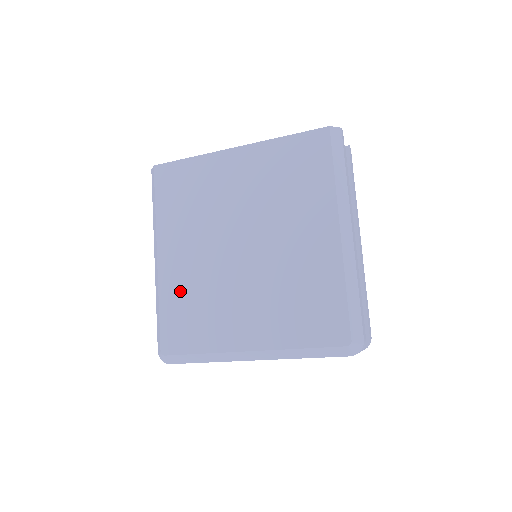
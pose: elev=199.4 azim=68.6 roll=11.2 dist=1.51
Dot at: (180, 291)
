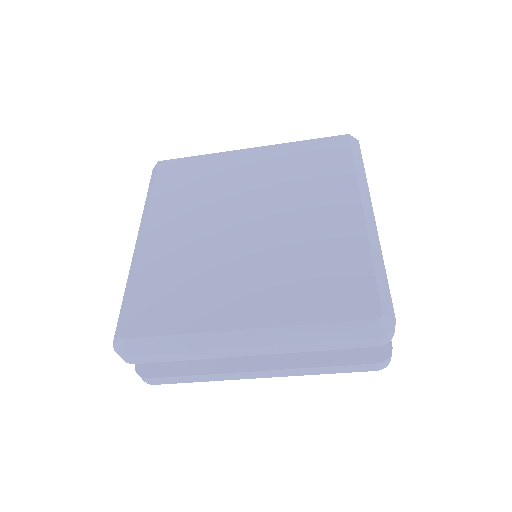
Dot at: (163, 268)
